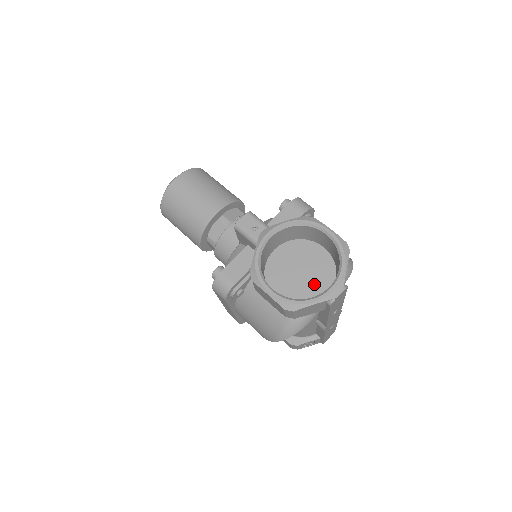
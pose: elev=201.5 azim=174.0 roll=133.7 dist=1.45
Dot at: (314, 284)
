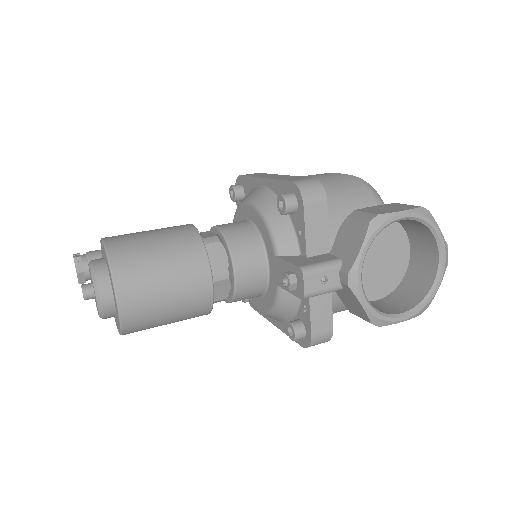
Dot at: (394, 256)
